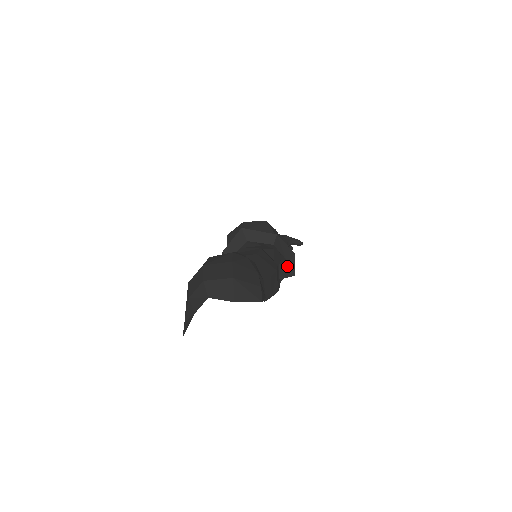
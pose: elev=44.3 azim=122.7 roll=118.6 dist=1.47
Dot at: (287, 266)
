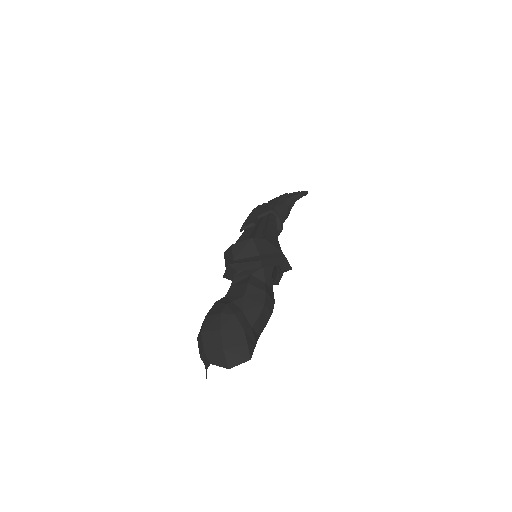
Dot at: (282, 267)
